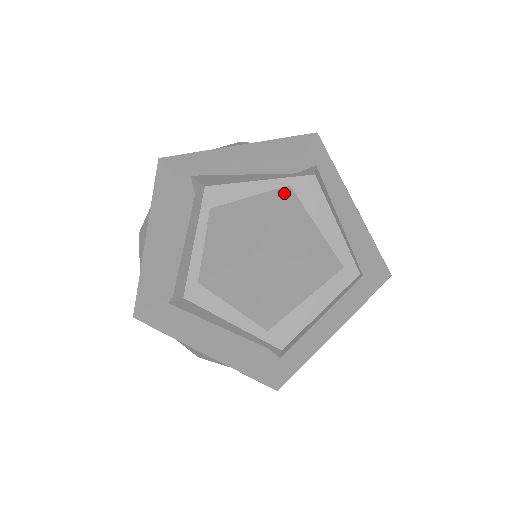
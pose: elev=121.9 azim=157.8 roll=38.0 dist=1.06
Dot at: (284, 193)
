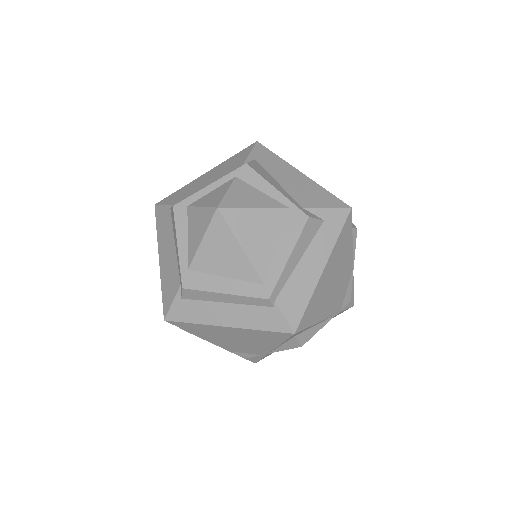
Dot at: (279, 207)
